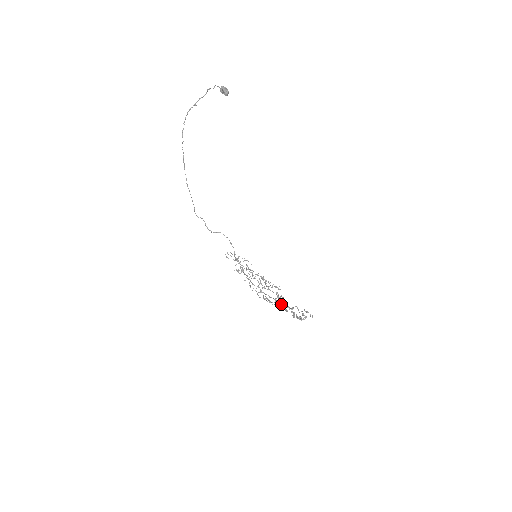
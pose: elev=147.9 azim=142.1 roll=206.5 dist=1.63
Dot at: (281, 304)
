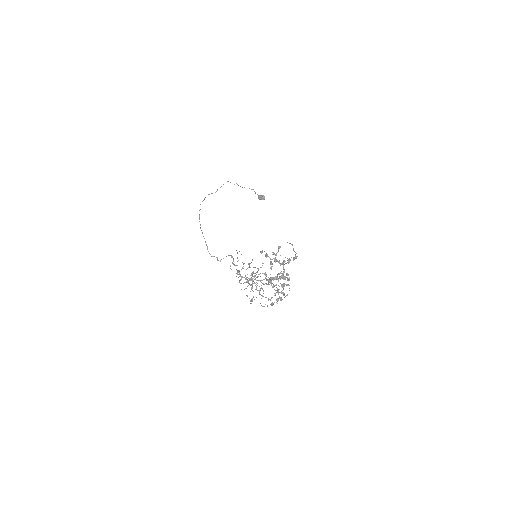
Dot at: (273, 278)
